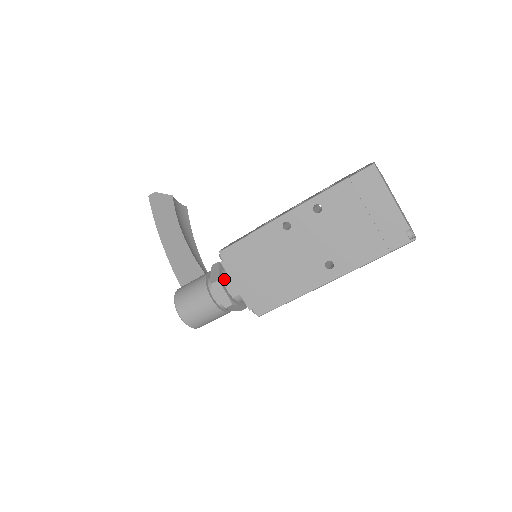
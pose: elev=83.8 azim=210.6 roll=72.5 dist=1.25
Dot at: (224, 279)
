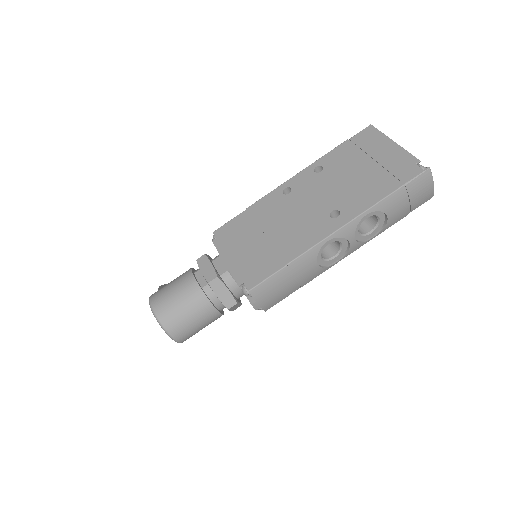
Dot at: (213, 259)
